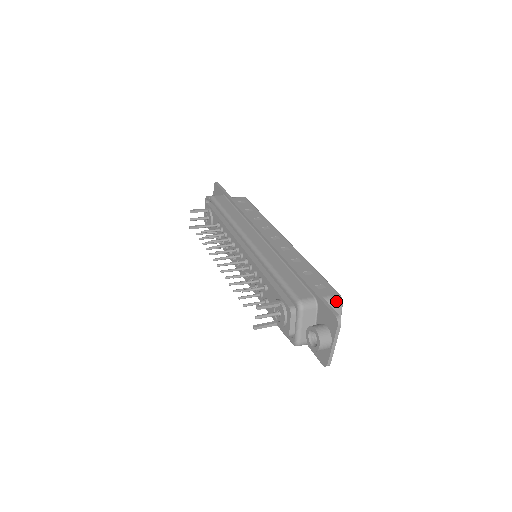
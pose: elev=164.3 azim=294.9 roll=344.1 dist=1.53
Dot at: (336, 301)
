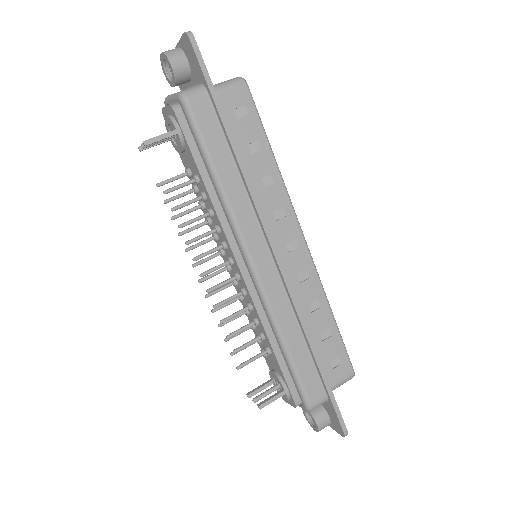
Dot at: occluded
